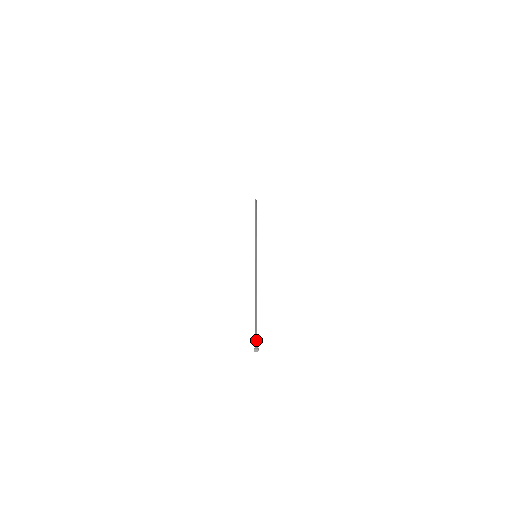
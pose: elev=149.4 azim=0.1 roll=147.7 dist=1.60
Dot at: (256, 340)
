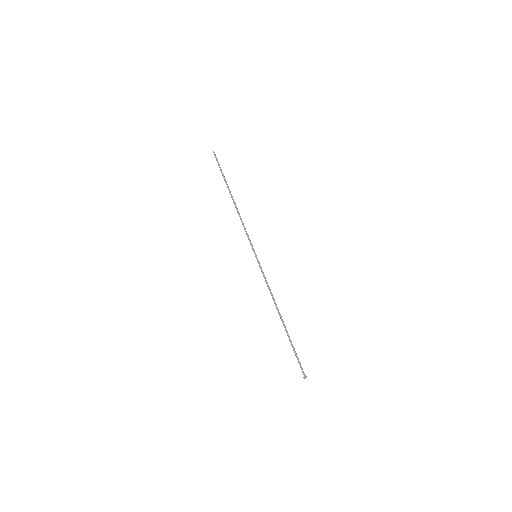
Dot at: (302, 368)
